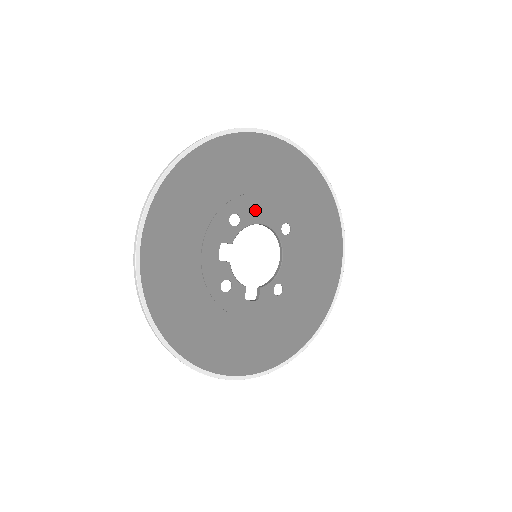
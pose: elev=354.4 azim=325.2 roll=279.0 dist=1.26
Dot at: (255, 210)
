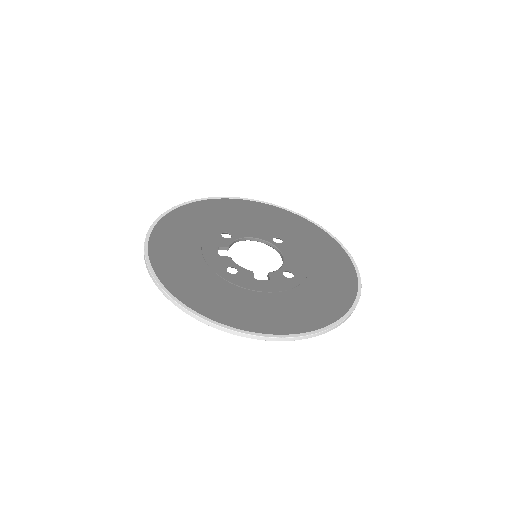
Dot at: (243, 231)
